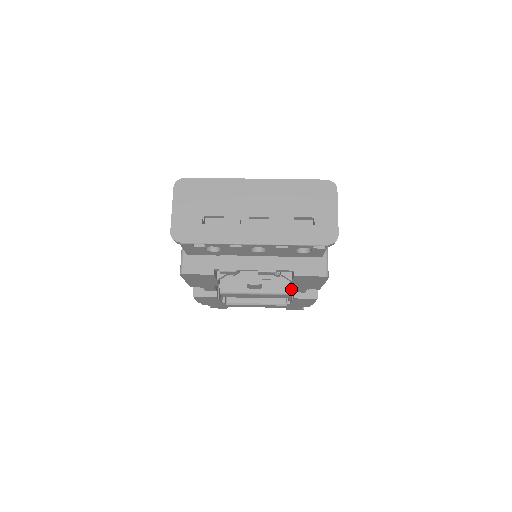
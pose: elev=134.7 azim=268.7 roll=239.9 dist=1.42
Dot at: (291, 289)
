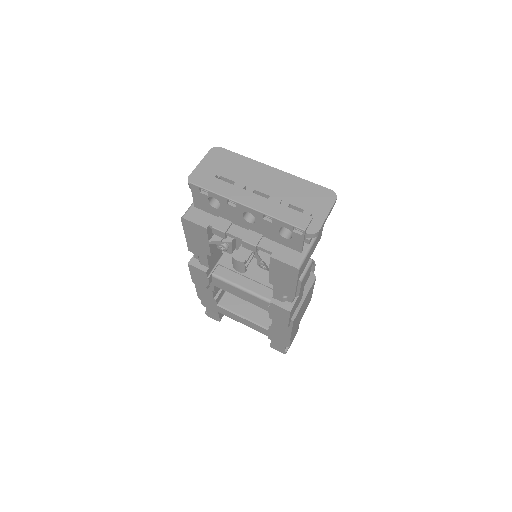
Dot at: occluded
